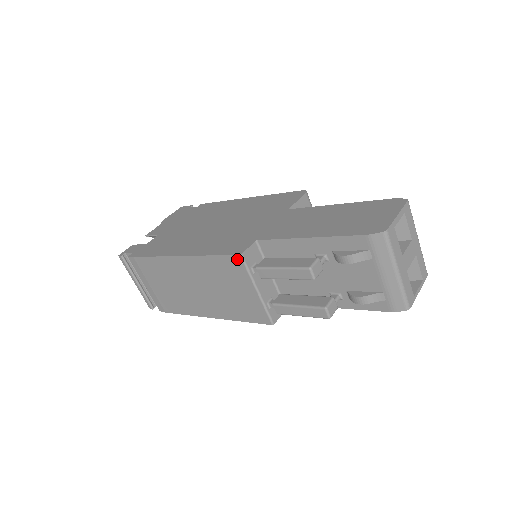
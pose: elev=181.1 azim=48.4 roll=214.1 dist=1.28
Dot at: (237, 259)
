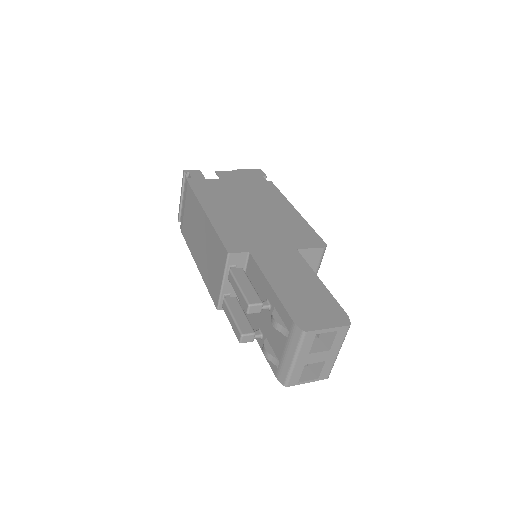
Dot at: (225, 253)
